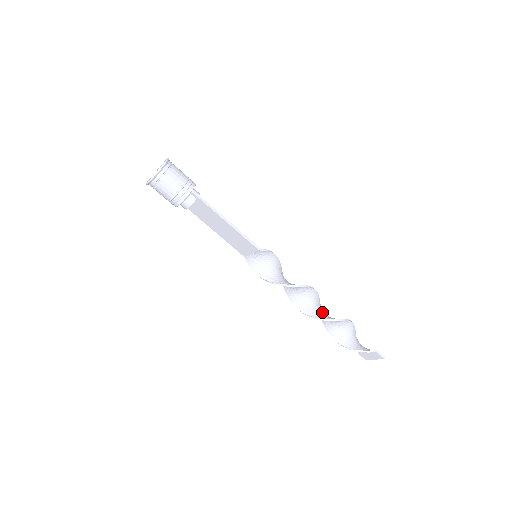
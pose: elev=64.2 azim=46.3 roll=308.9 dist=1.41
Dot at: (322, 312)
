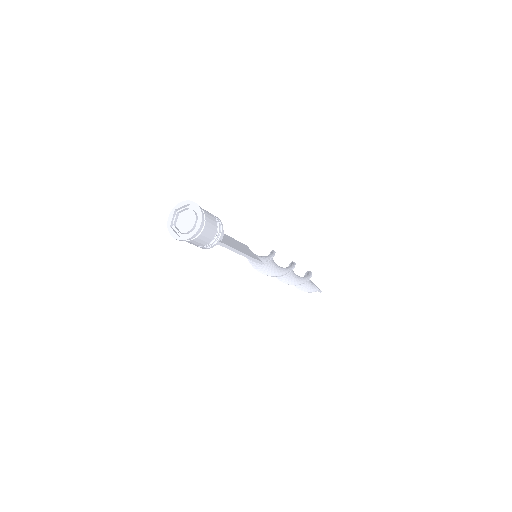
Dot at: (292, 275)
